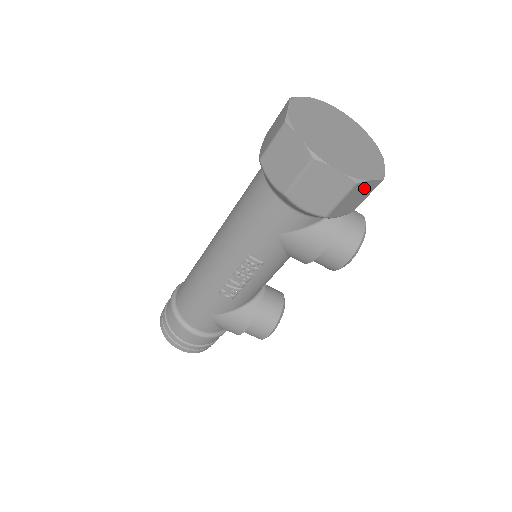
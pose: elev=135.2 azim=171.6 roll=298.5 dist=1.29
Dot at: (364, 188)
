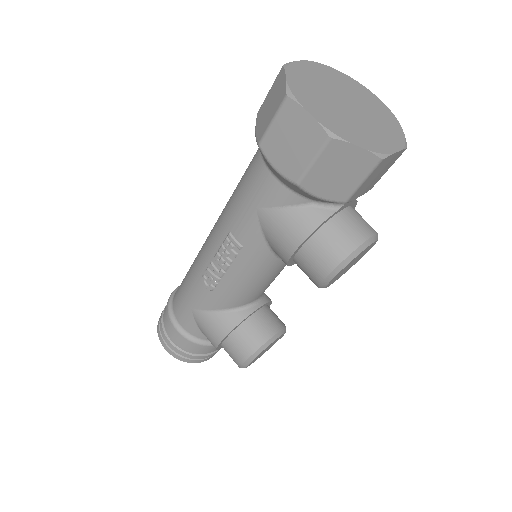
Dot at: (349, 157)
